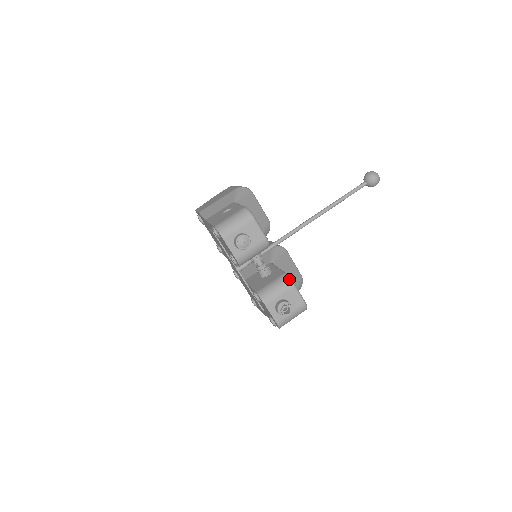
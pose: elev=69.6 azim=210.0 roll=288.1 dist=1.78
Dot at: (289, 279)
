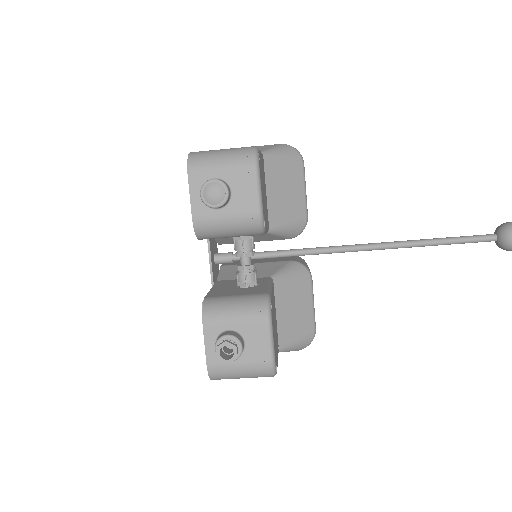
Dot at: (267, 305)
